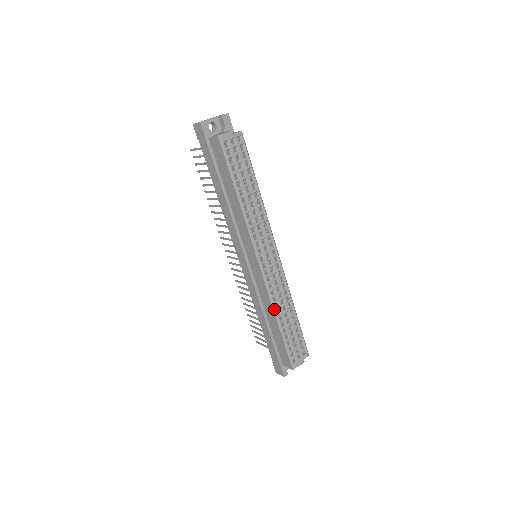
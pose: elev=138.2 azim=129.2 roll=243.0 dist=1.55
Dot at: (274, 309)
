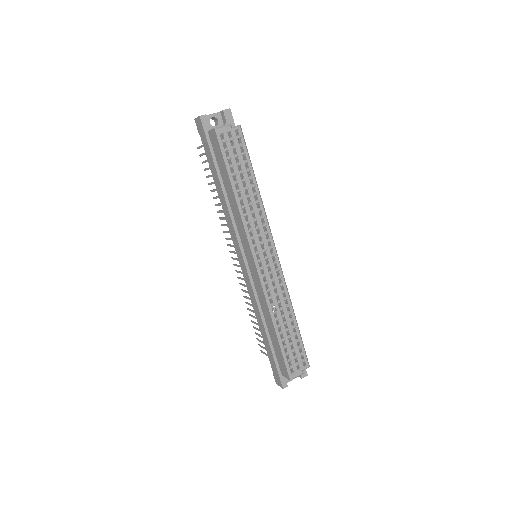
Dot at: (270, 312)
